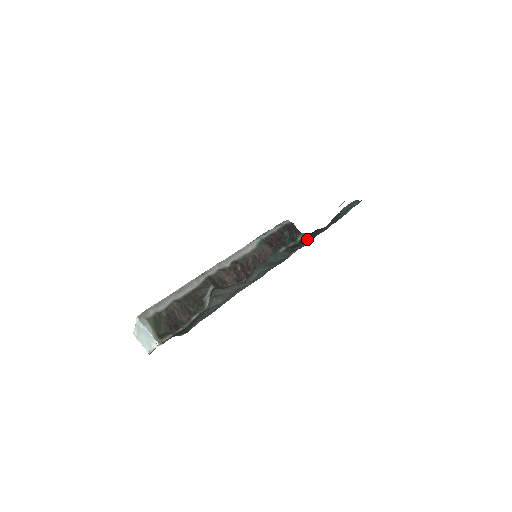
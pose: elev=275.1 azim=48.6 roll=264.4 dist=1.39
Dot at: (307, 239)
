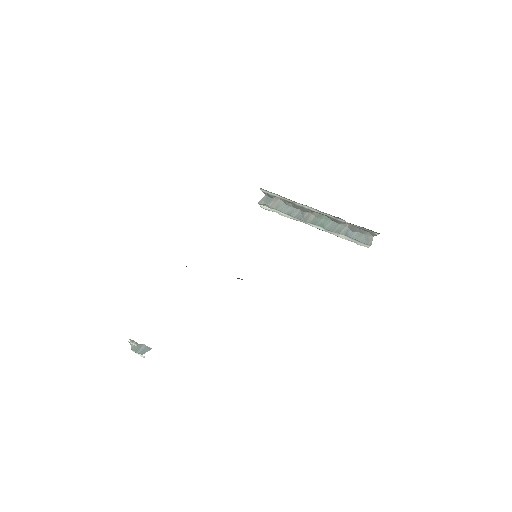
Dot at: occluded
